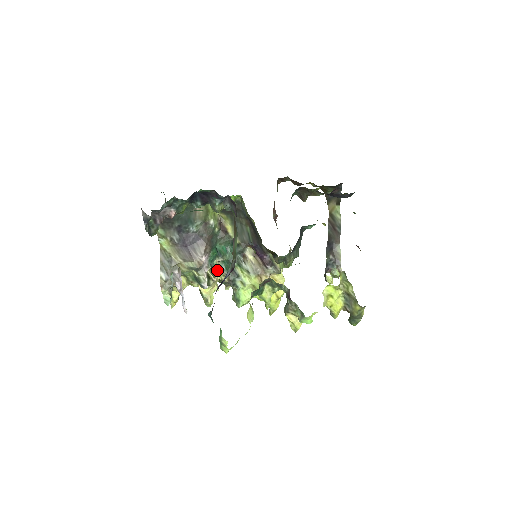
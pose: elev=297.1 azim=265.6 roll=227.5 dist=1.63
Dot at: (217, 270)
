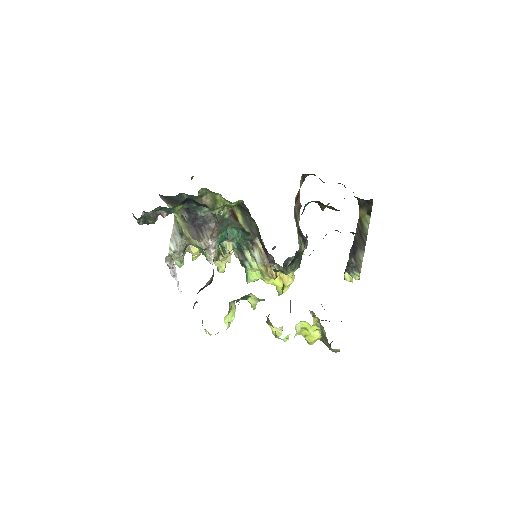
Dot at: (227, 249)
